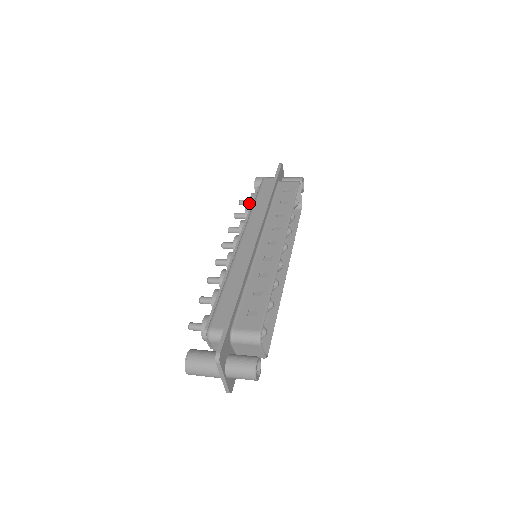
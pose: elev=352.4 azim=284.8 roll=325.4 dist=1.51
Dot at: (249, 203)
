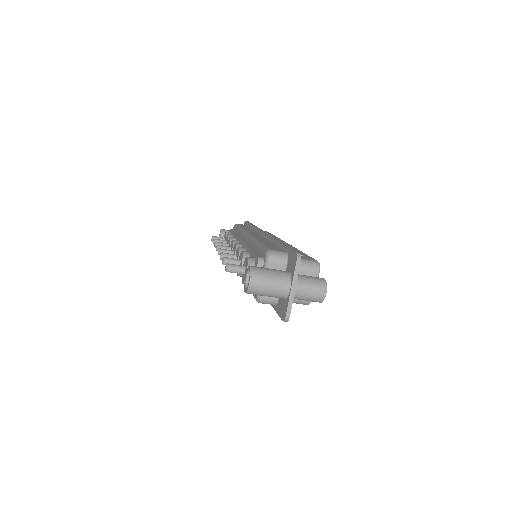
Dot at: (222, 239)
